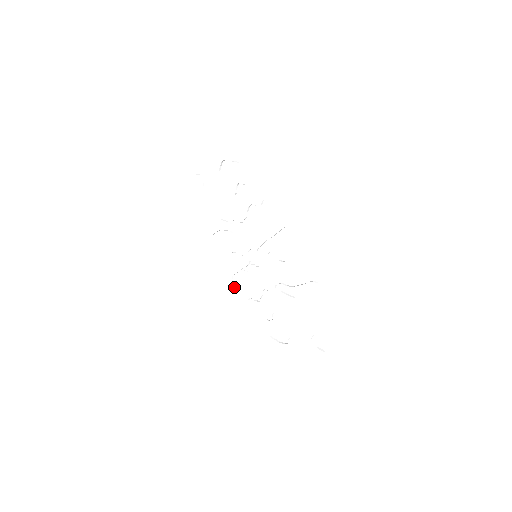
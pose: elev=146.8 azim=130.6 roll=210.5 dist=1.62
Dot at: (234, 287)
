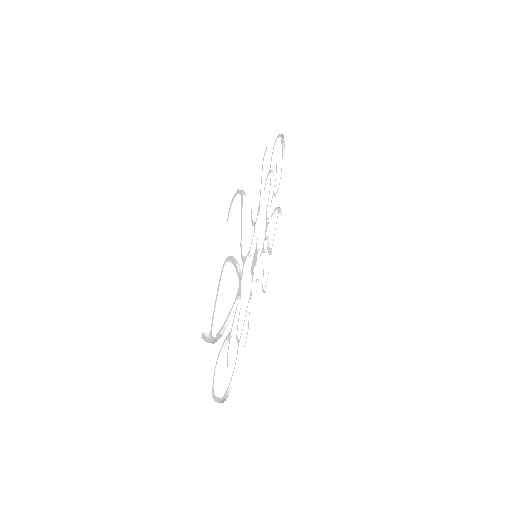
Dot at: (245, 348)
